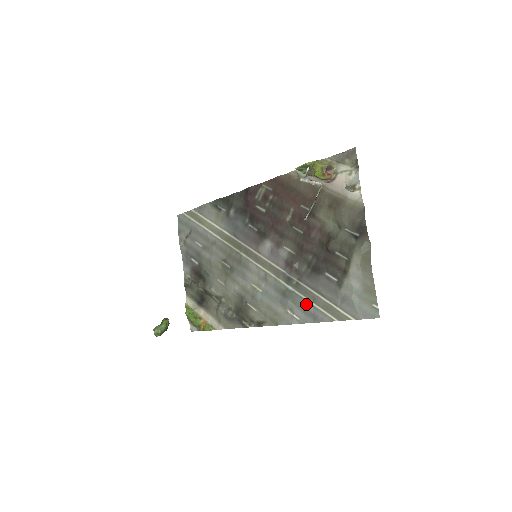
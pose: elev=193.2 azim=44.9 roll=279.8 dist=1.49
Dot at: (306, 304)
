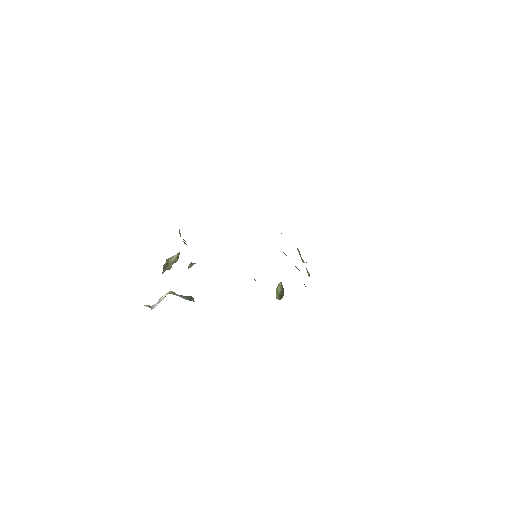
Dot at: occluded
